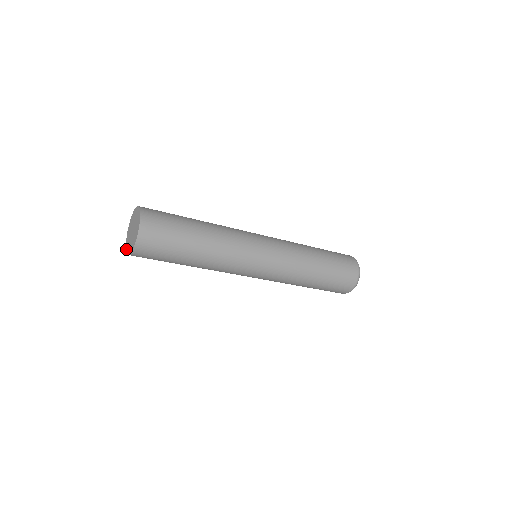
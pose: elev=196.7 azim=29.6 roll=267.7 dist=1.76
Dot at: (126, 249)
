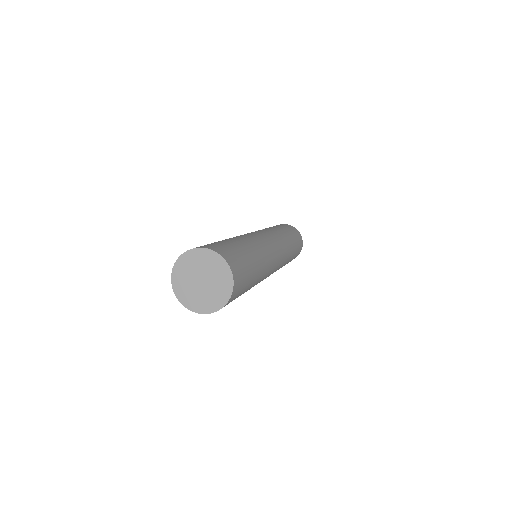
Dot at: (182, 302)
